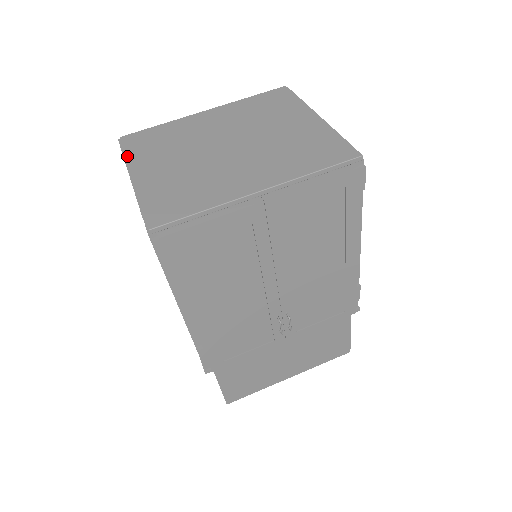
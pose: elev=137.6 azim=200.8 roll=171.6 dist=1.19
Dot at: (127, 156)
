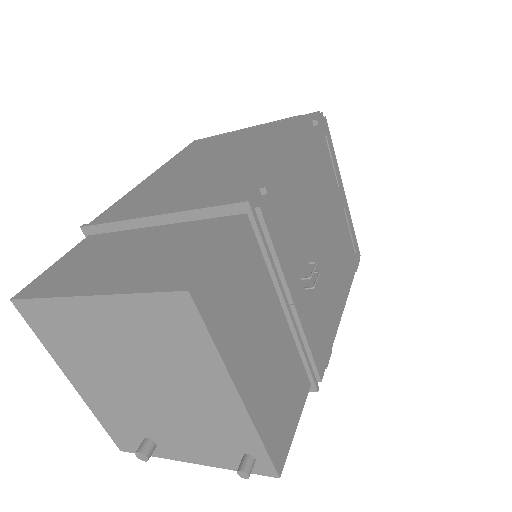
Dot at: occluded
